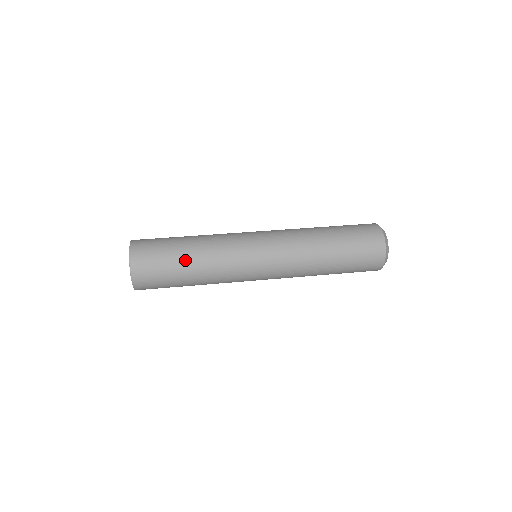
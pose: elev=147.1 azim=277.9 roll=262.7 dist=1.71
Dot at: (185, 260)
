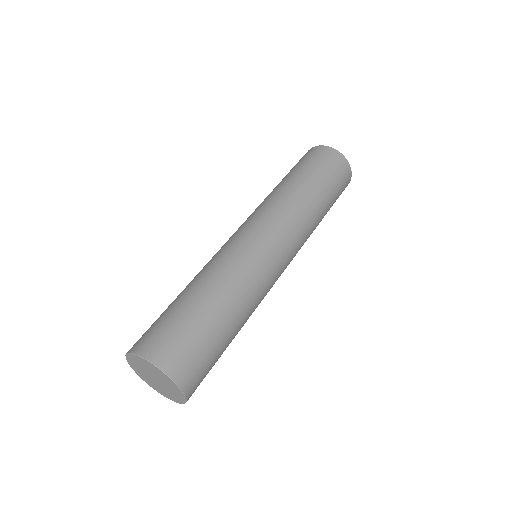
Dot at: occluded
